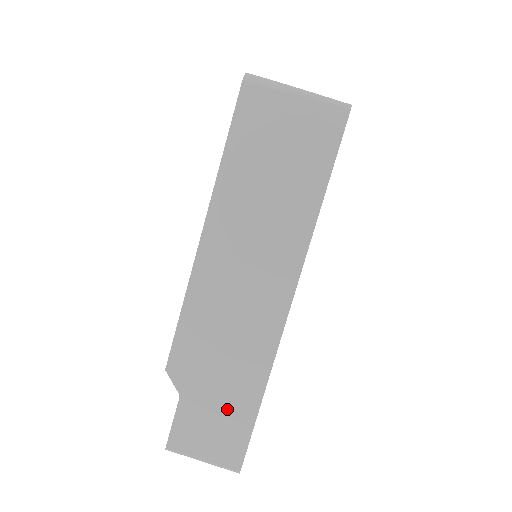
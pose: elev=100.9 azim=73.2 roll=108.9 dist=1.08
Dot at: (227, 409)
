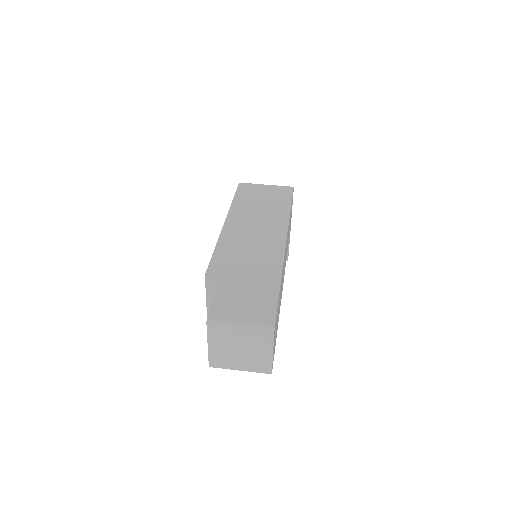
Dot at: (255, 290)
